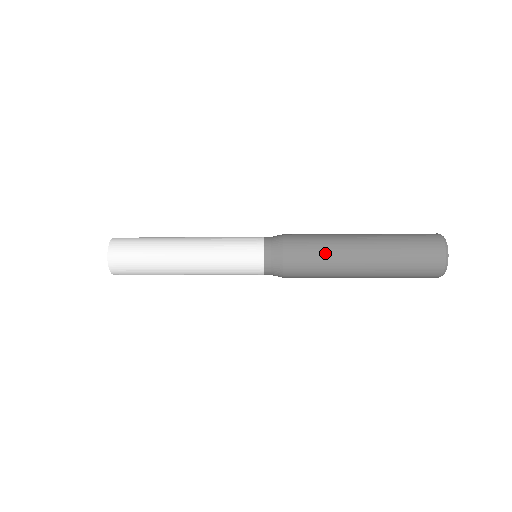
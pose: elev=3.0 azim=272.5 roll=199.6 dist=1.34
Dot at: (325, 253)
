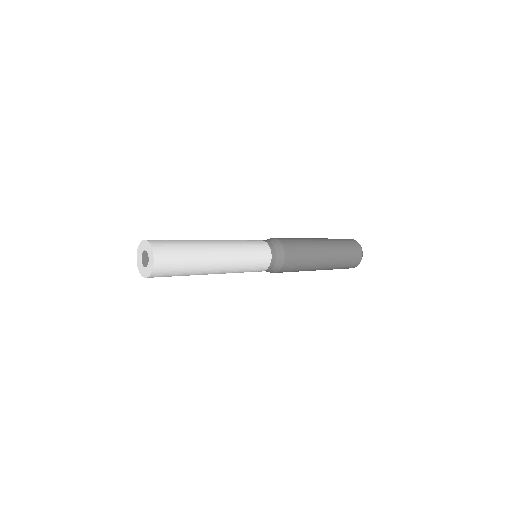
Dot at: (306, 263)
